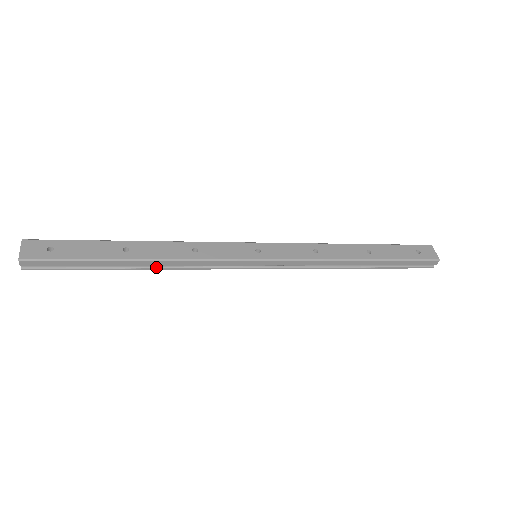
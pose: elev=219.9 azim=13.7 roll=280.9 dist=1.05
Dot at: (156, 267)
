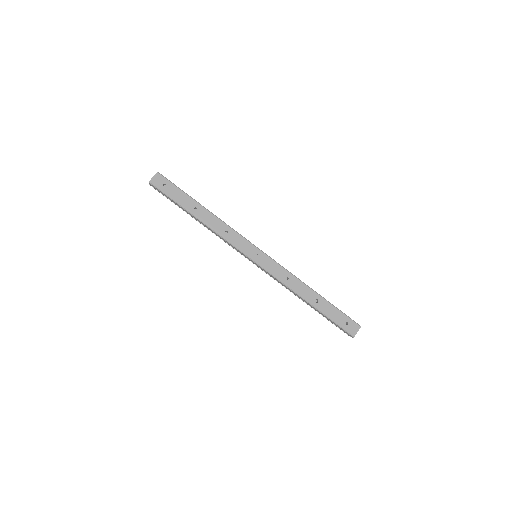
Dot at: occluded
